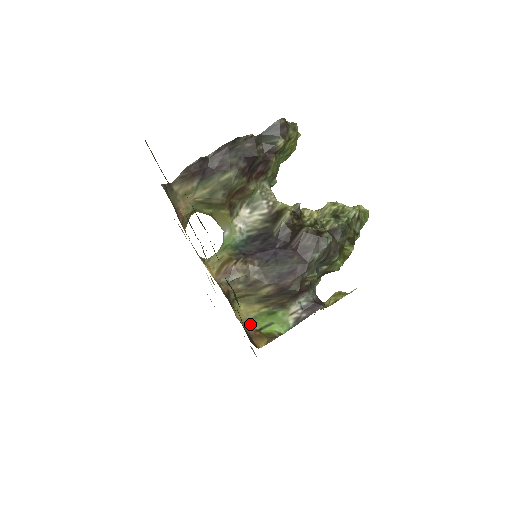
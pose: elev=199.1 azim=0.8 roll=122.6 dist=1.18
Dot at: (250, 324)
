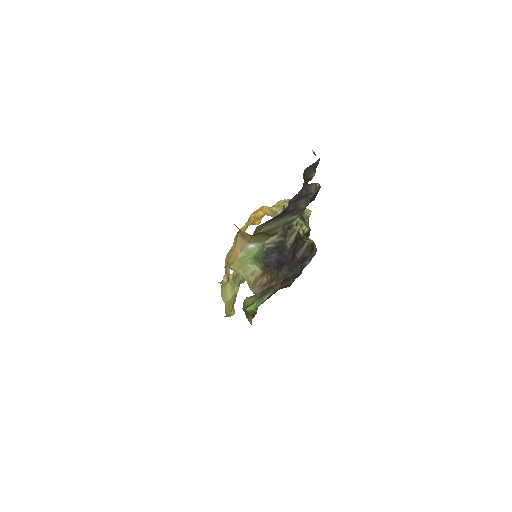
Dot at: occluded
